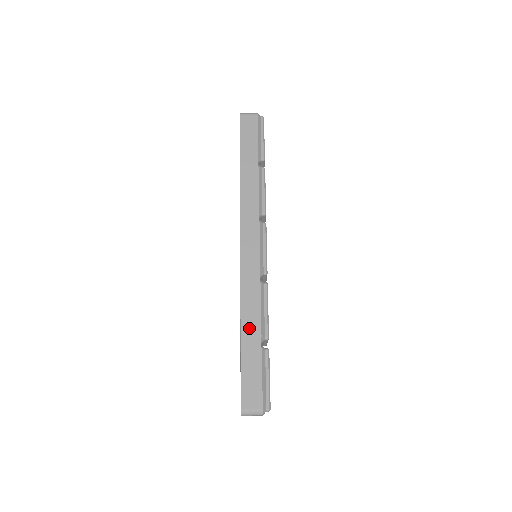
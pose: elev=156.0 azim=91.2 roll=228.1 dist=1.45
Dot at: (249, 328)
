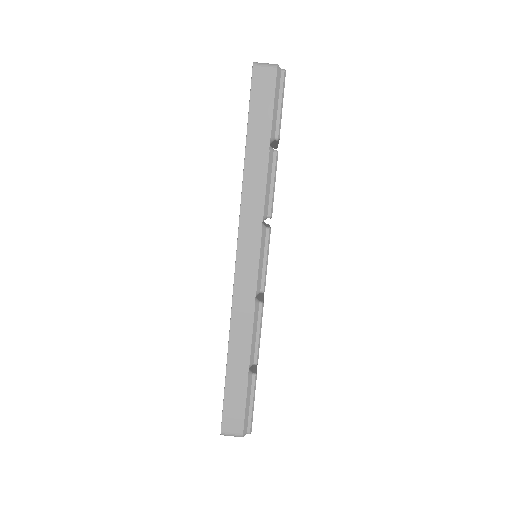
Dot at: (237, 353)
